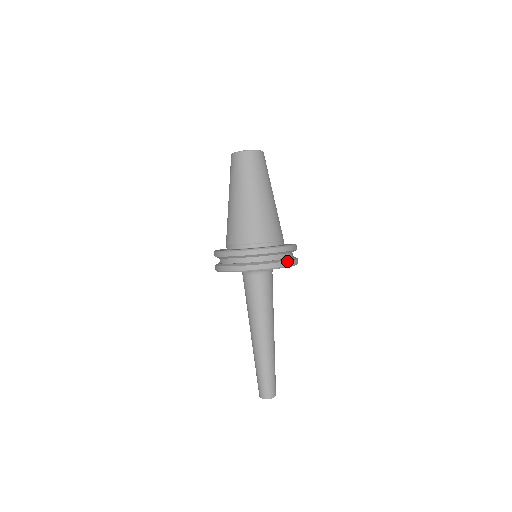
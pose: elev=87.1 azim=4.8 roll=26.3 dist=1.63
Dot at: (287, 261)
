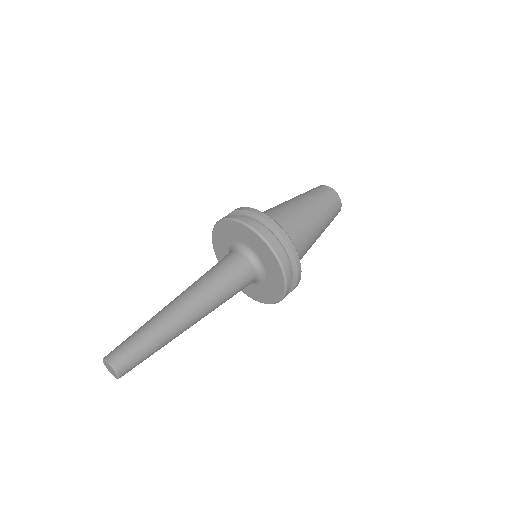
Dot at: (242, 217)
